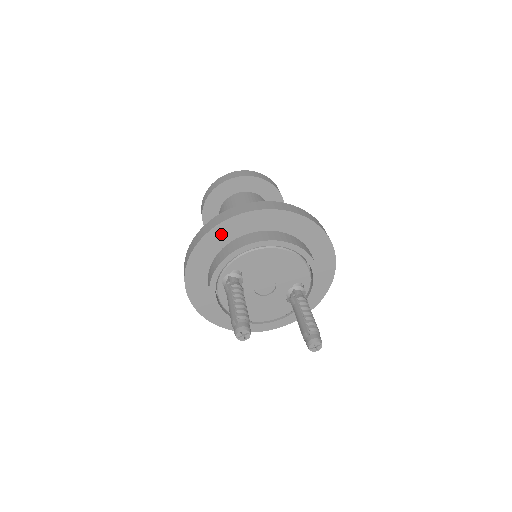
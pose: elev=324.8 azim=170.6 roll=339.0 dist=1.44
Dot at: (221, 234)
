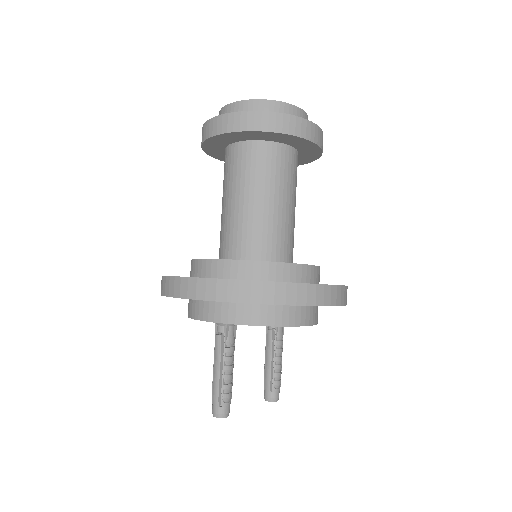
Dot at: occluded
